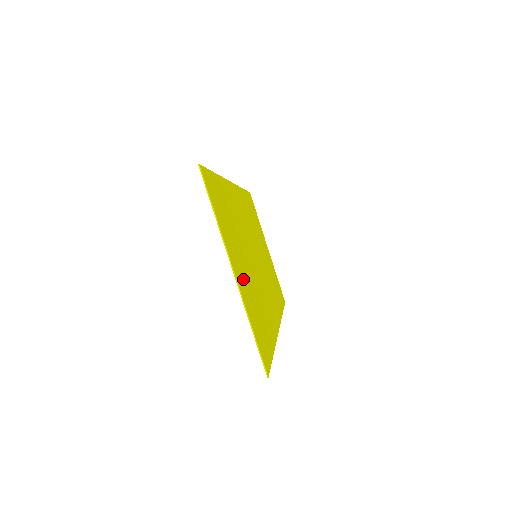
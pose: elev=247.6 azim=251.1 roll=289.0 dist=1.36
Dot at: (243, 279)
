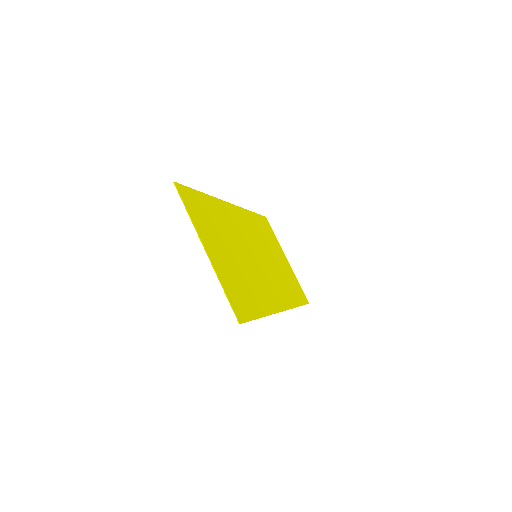
Dot at: (221, 259)
